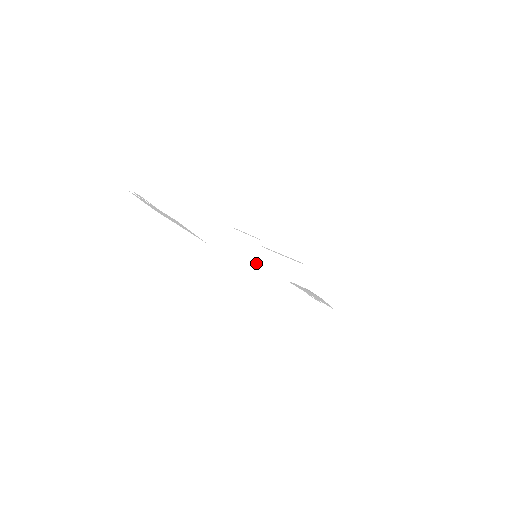
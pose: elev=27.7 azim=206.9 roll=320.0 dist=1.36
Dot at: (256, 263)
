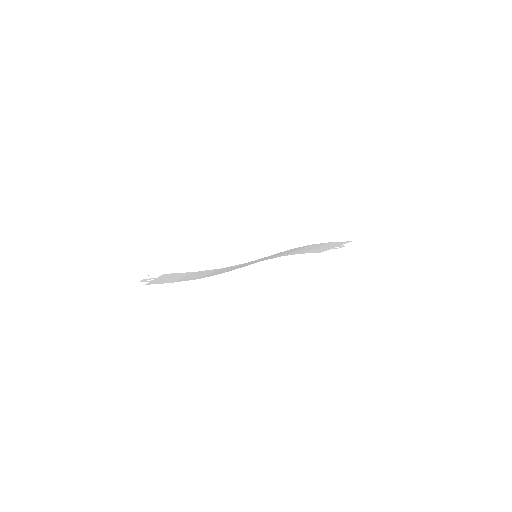
Dot at: (244, 259)
